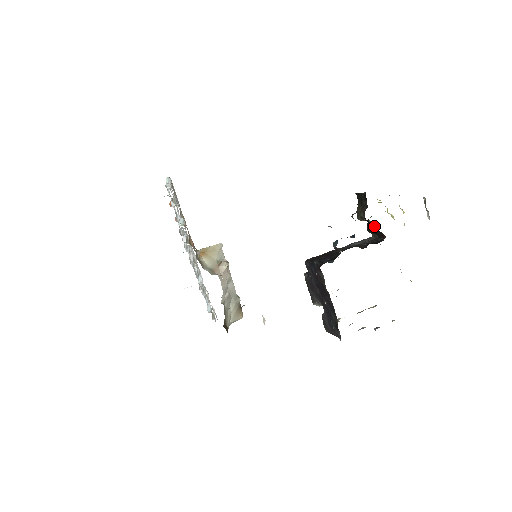
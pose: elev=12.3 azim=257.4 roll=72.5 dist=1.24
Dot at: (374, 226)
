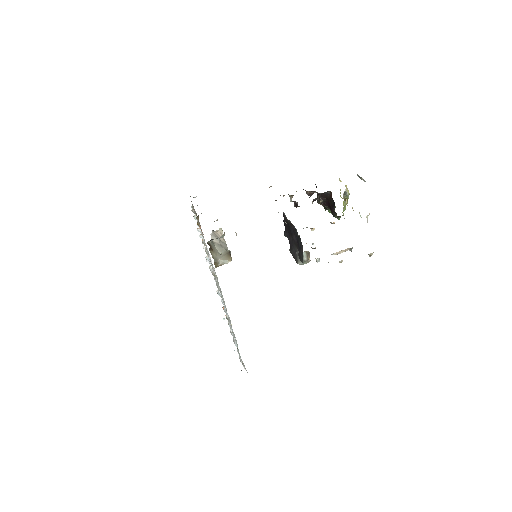
Dot at: (329, 200)
